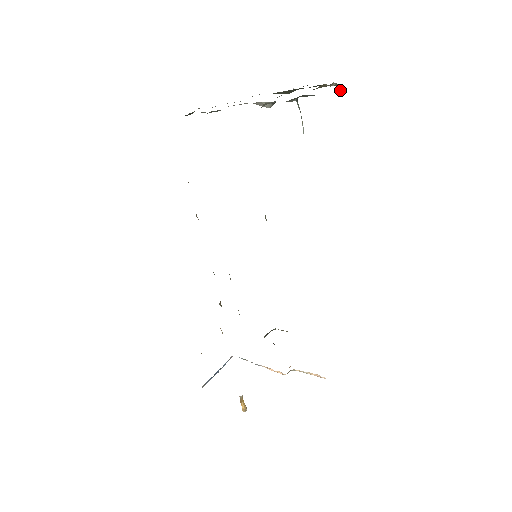
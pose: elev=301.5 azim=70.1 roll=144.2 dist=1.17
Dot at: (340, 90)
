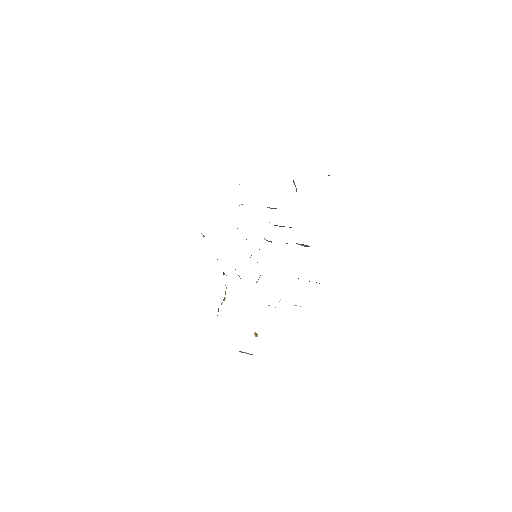
Dot at: occluded
